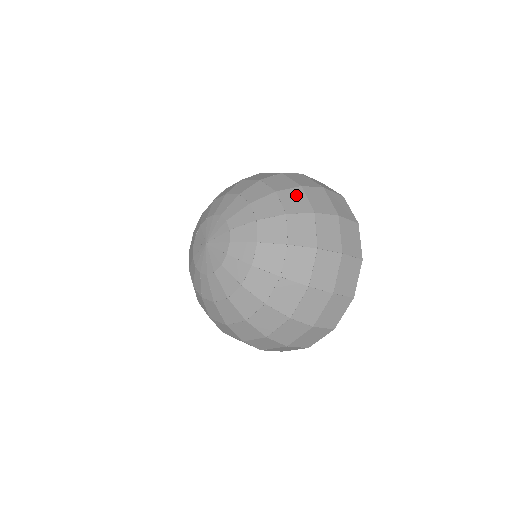
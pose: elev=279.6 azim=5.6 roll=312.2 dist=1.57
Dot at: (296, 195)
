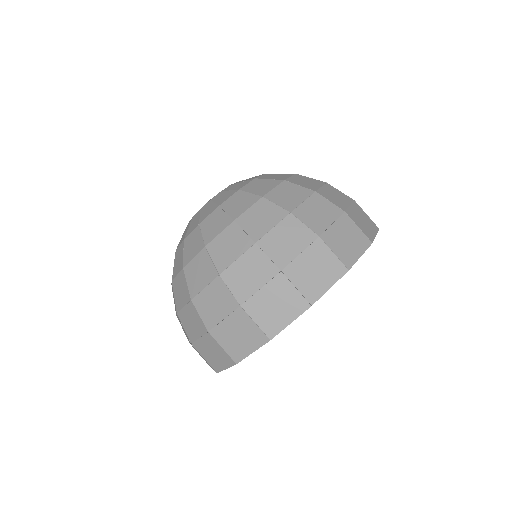
Dot at: occluded
